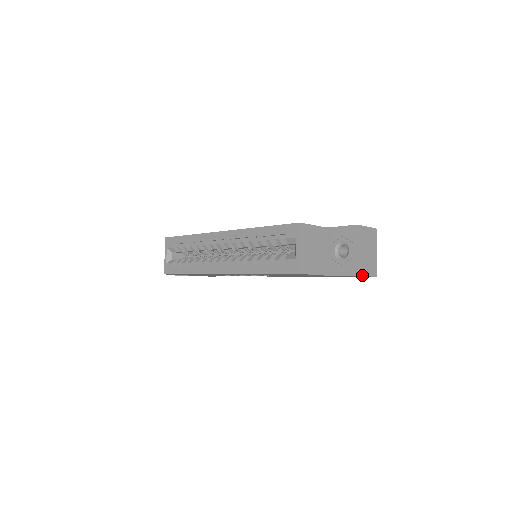
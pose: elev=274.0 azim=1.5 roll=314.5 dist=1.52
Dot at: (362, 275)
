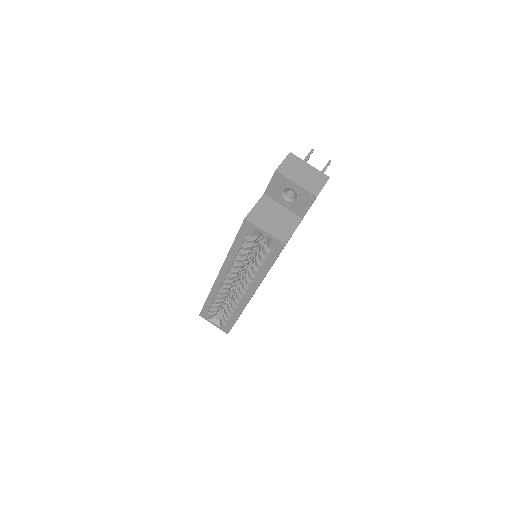
Dot at: (319, 192)
